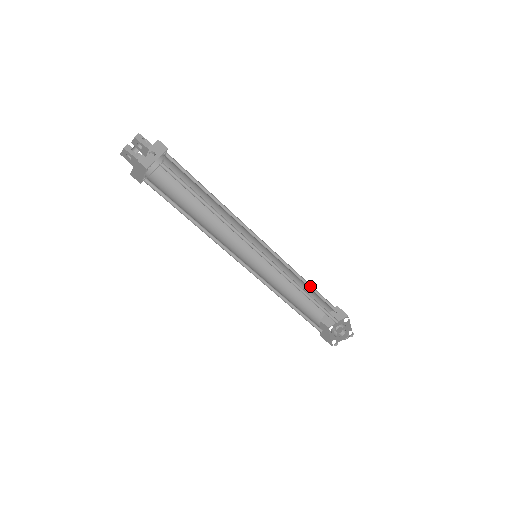
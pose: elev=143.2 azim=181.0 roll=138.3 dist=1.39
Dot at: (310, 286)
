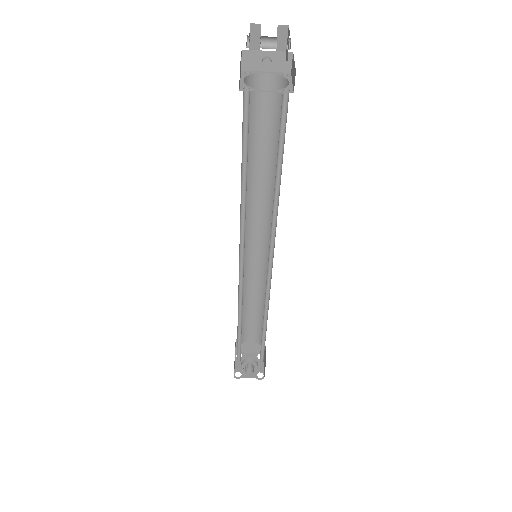
Dot at: occluded
